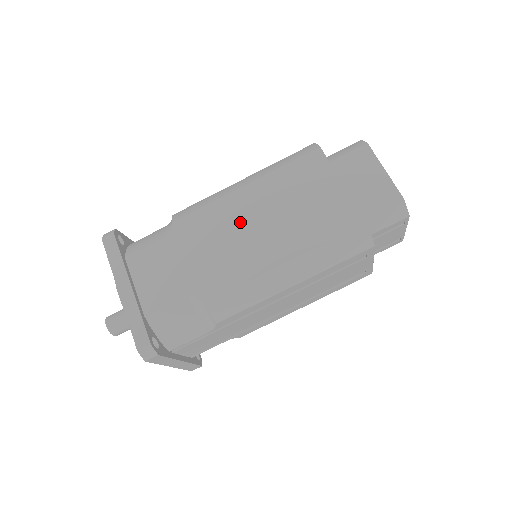
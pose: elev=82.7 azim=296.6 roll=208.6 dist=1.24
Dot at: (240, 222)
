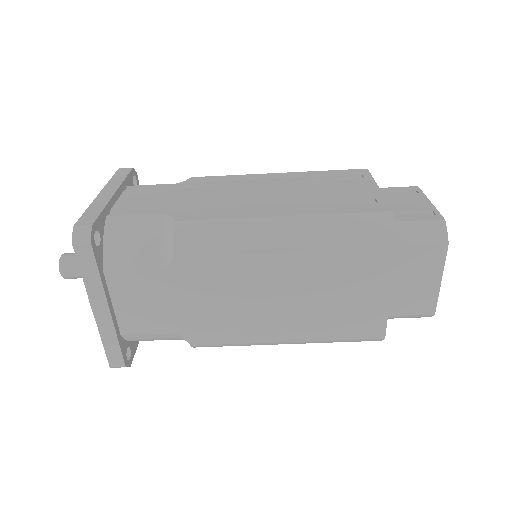
Dot at: (260, 287)
